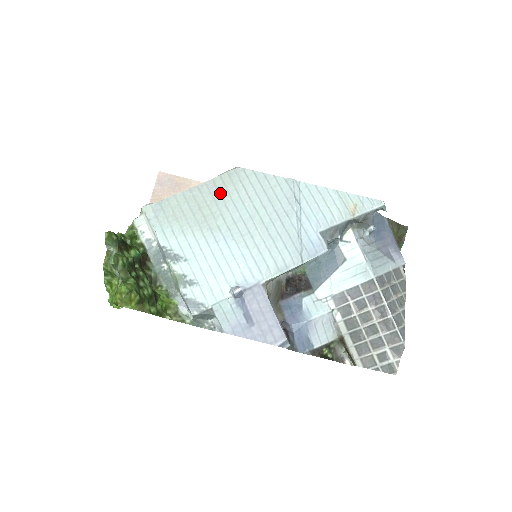
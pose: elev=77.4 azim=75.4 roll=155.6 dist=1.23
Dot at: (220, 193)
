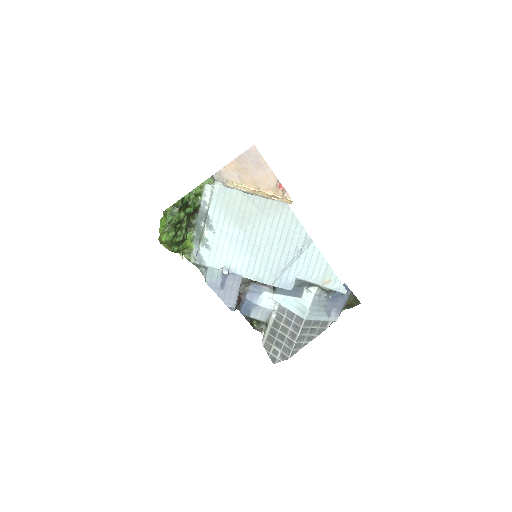
Dot at: (264, 211)
